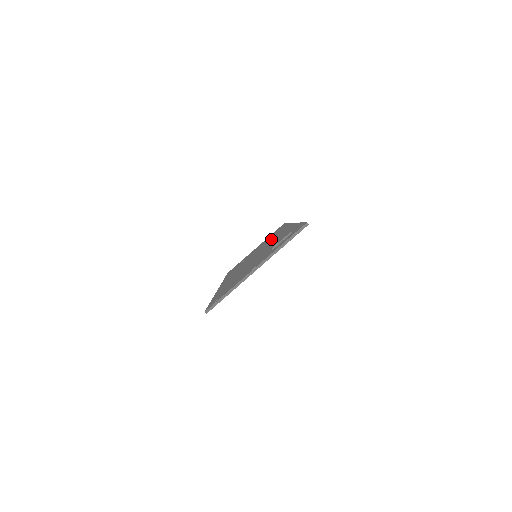
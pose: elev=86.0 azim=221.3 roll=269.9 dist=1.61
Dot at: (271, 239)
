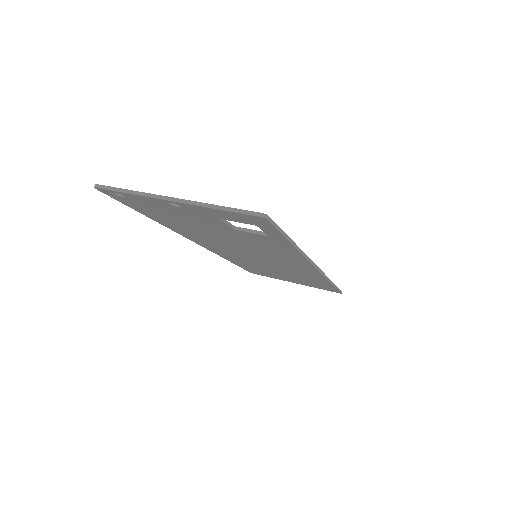
Dot at: occluded
